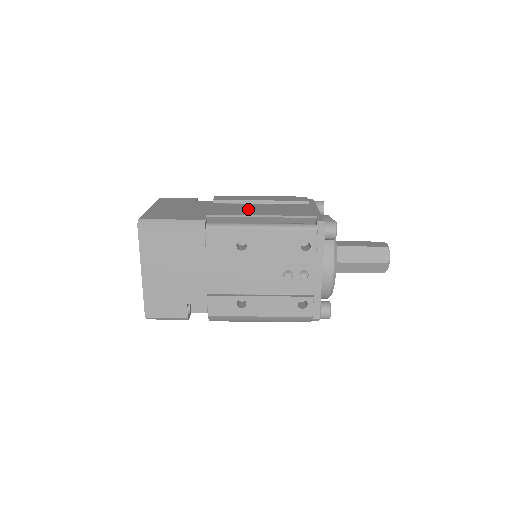
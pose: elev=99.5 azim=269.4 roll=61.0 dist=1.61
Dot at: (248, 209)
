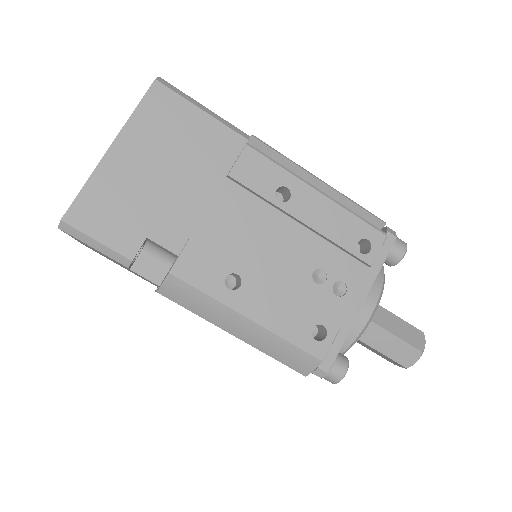
Dot at: occluded
